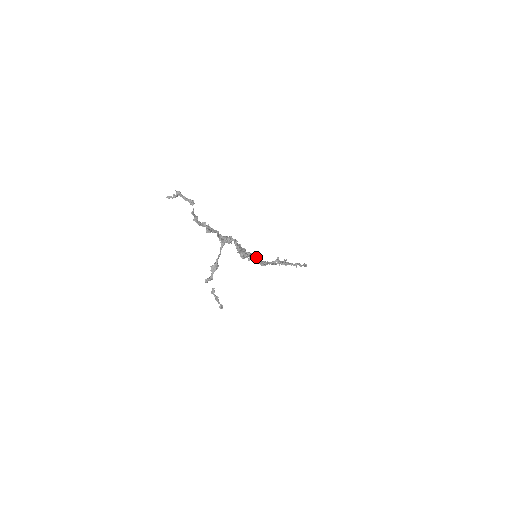
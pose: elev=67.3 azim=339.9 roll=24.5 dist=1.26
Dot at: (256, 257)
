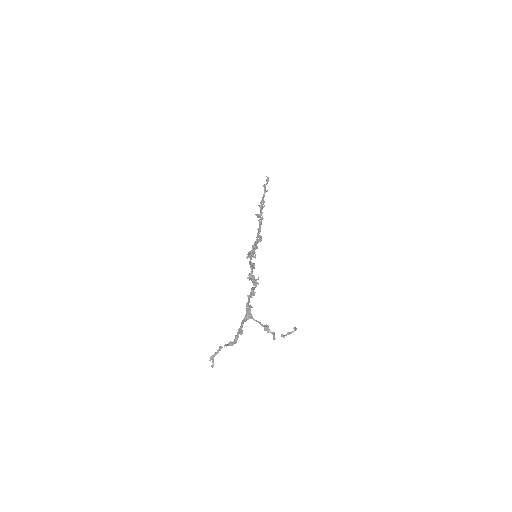
Dot at: (254, 248)
